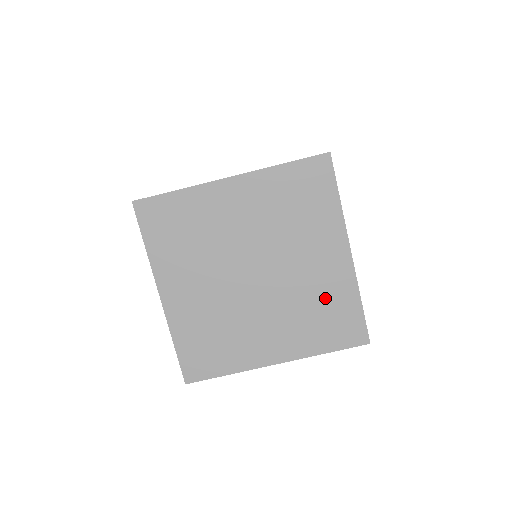
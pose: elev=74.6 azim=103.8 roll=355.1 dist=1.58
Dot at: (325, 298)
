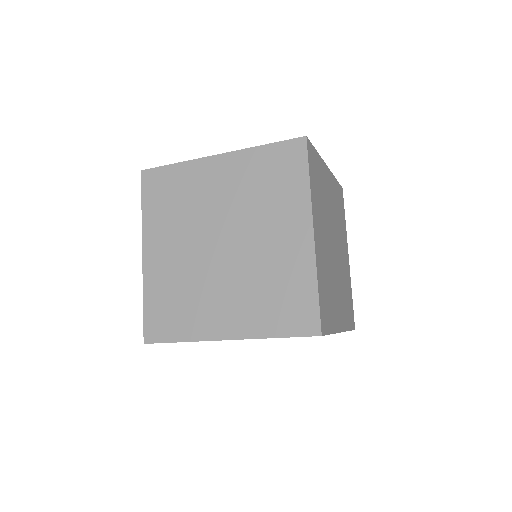
Dot at: occluded
